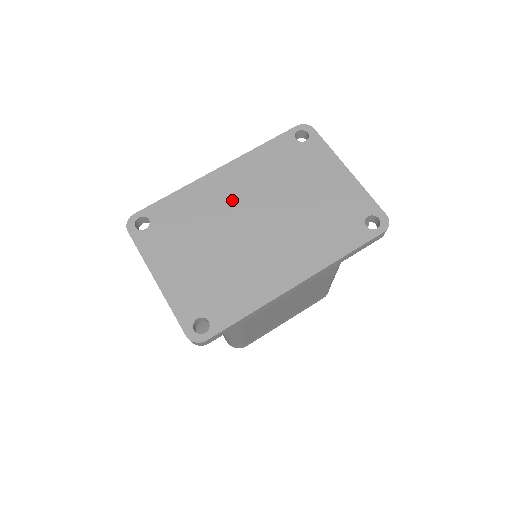
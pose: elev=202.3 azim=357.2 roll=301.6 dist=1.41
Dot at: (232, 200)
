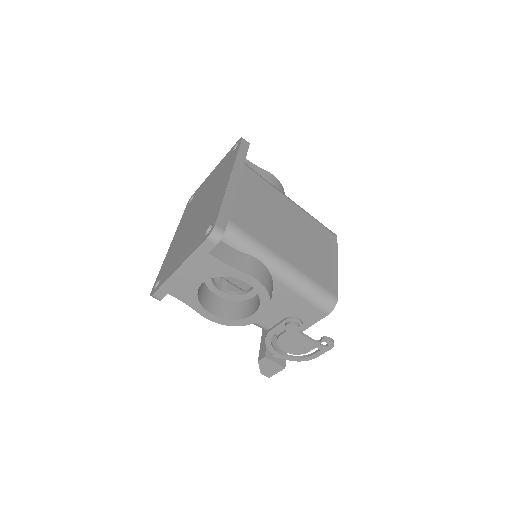
Dot at: (184, 230)
